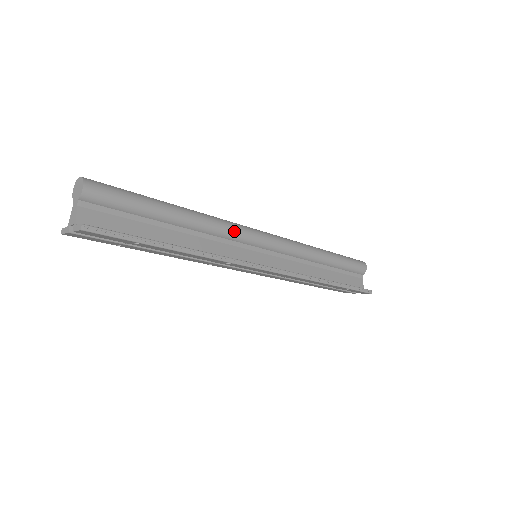
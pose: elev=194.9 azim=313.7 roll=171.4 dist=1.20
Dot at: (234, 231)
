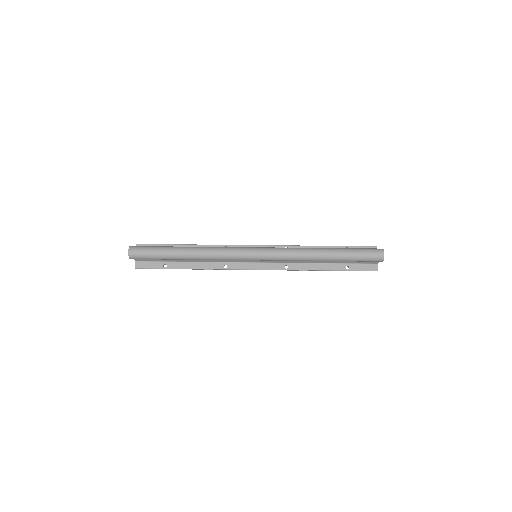
Dot at: occluded
